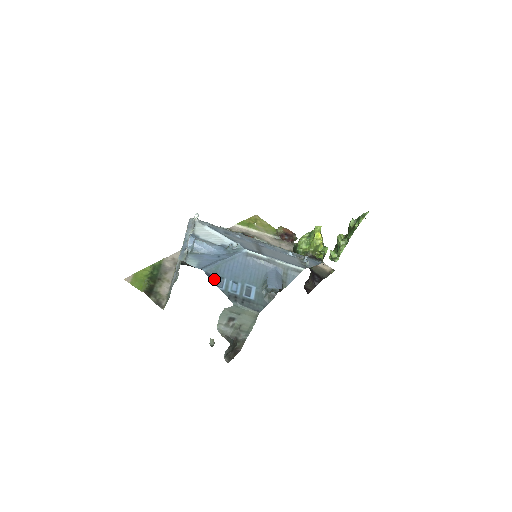
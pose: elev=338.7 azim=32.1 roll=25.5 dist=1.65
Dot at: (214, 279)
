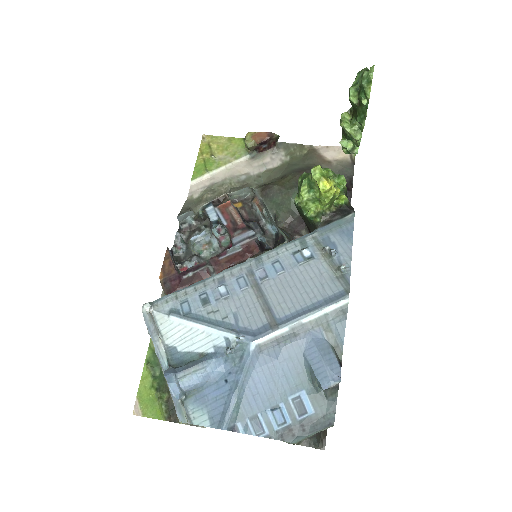
Dot at: (246, 429)
